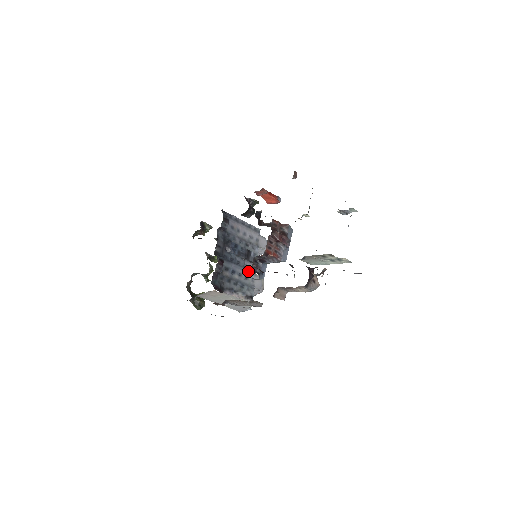
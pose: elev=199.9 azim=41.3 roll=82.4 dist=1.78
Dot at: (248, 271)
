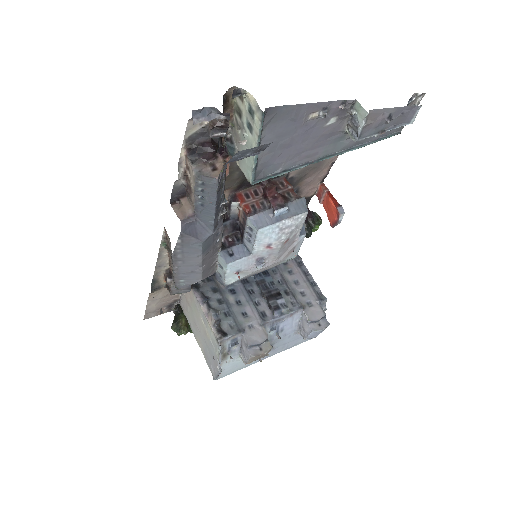
Dot at: (255, 311)
